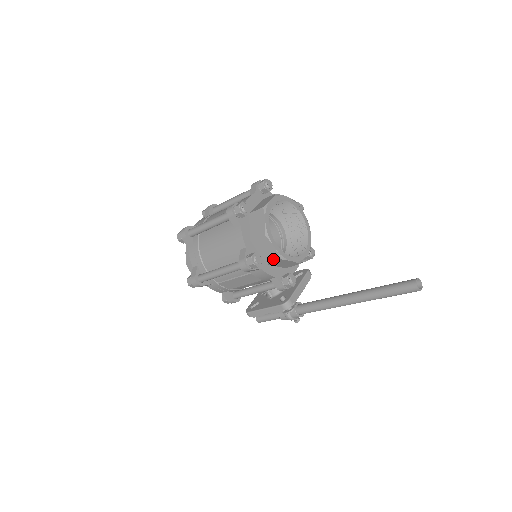
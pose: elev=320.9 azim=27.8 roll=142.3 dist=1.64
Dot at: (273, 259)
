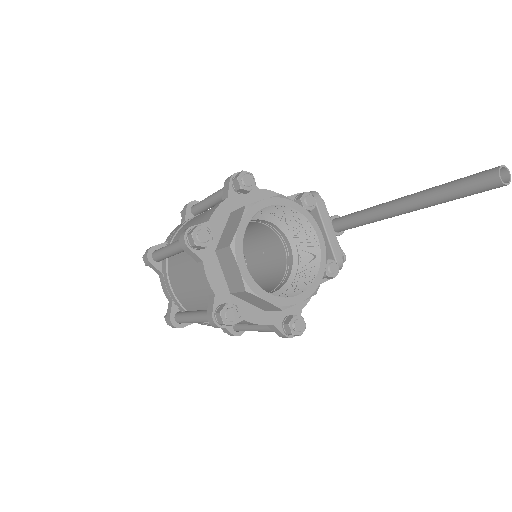
Dot at: occluded
